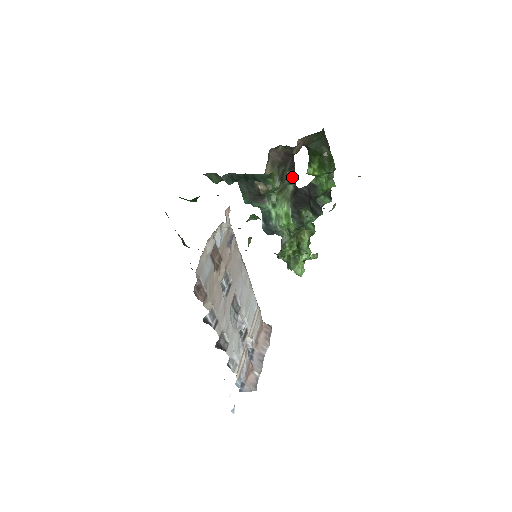
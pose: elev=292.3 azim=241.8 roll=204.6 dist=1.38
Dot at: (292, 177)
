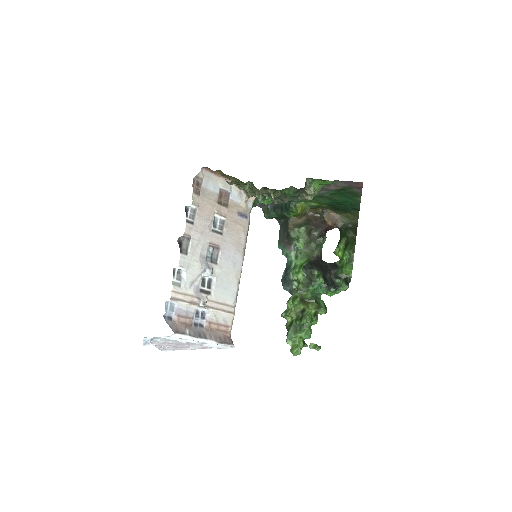
Dot at: (320, 244)
